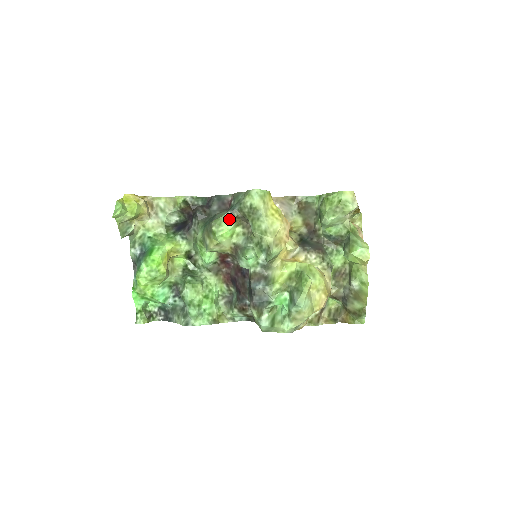
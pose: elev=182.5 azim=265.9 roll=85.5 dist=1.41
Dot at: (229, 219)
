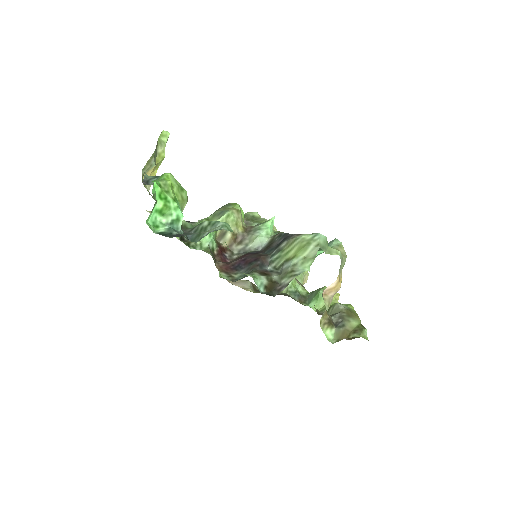
Dot at: occluded
